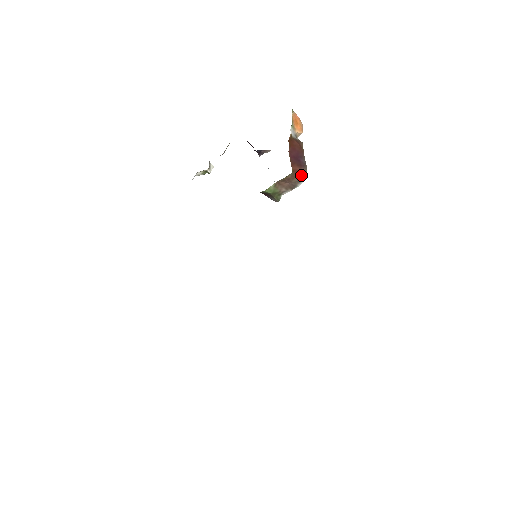
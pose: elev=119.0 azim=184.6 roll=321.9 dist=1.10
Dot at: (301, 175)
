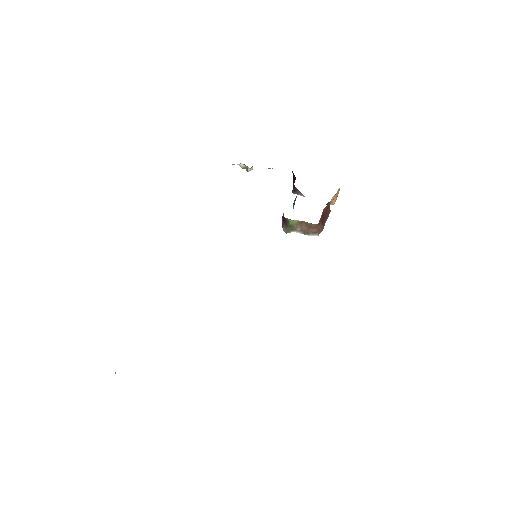
Dot at: (319, 231)
